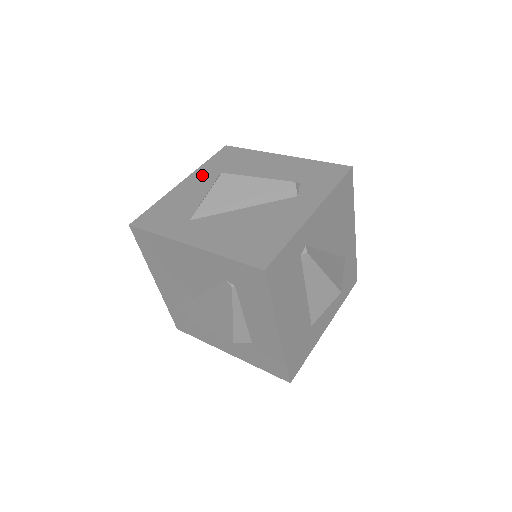
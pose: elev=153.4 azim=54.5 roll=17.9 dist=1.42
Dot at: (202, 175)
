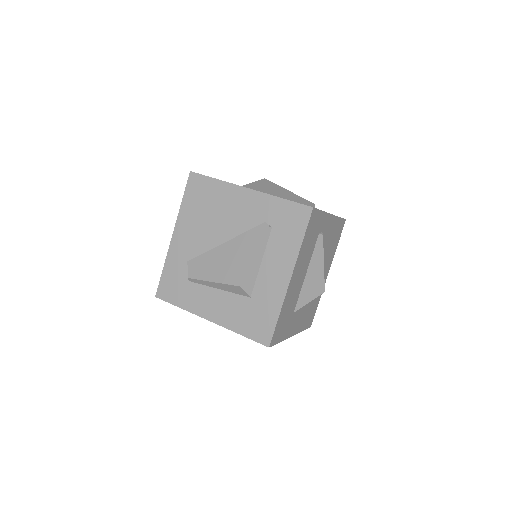
Dot at: occluded
